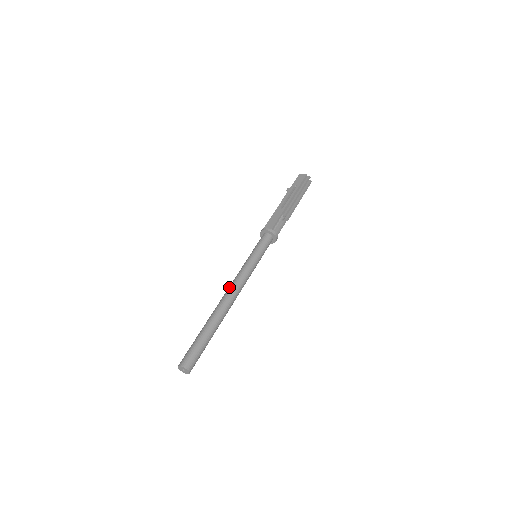
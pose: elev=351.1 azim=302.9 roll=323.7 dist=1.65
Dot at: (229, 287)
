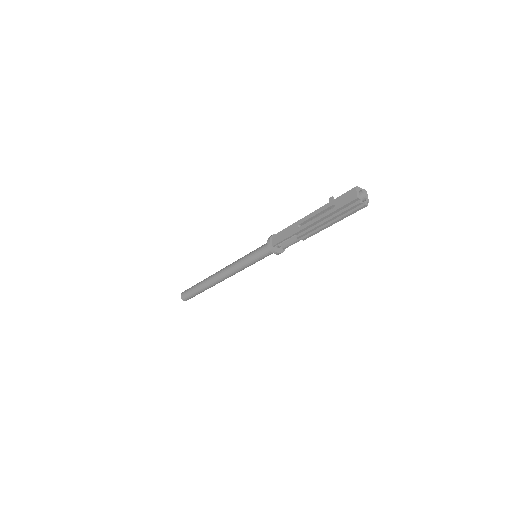
Dot at: (223, 269)
